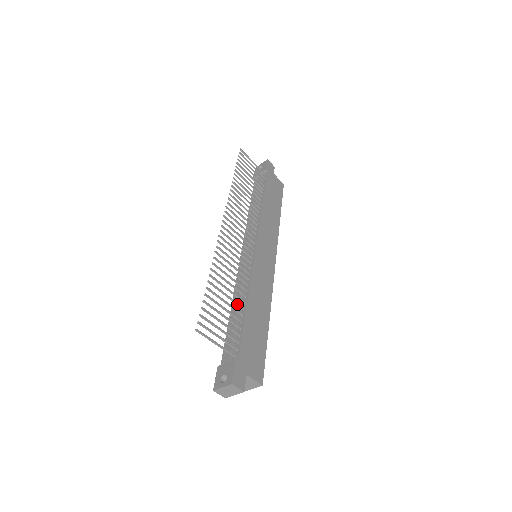
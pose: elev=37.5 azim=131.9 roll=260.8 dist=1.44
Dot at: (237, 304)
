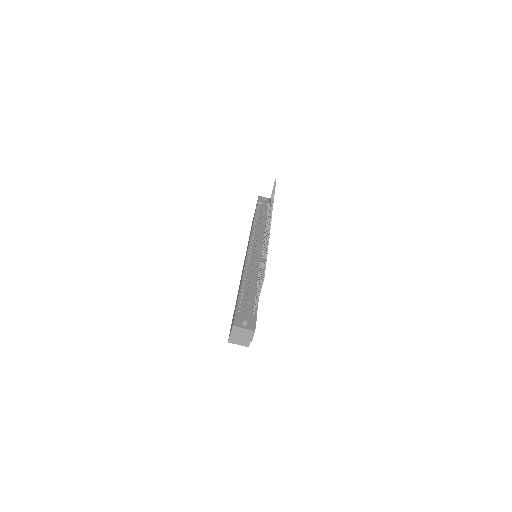
Dot at: occluded
